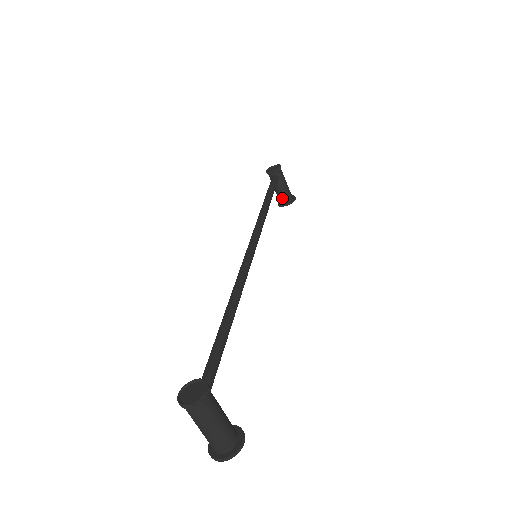
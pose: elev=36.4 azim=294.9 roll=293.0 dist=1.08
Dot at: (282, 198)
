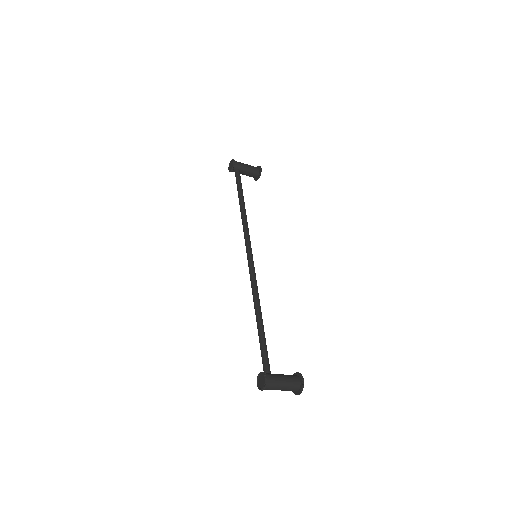
Dot at: (252, 176)
